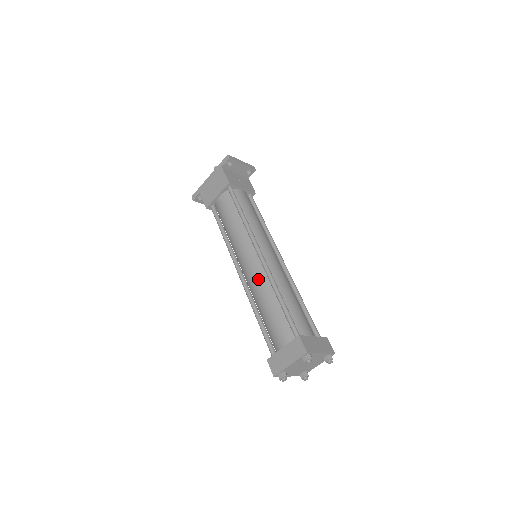
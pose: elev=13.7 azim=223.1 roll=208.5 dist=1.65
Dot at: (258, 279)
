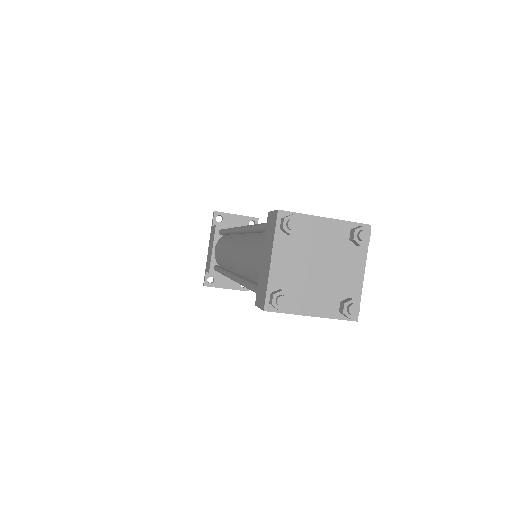
Dot at: (239, 247)
